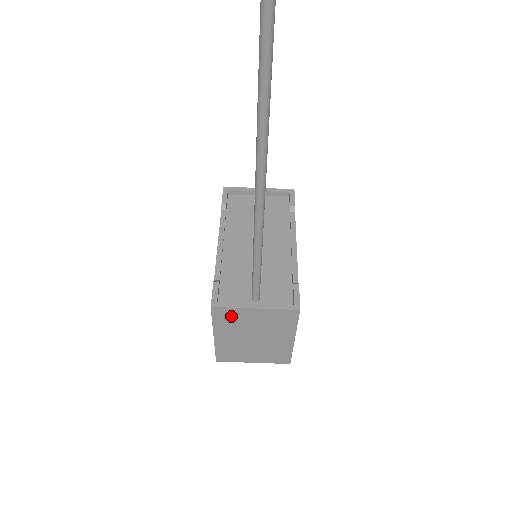
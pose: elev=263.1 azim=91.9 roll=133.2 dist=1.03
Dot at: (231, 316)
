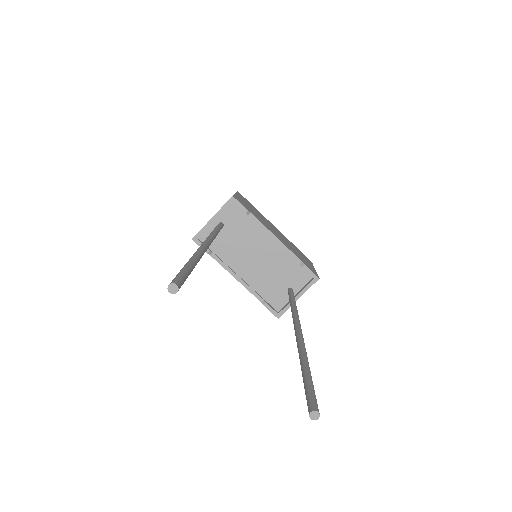
Dot at: occluded
